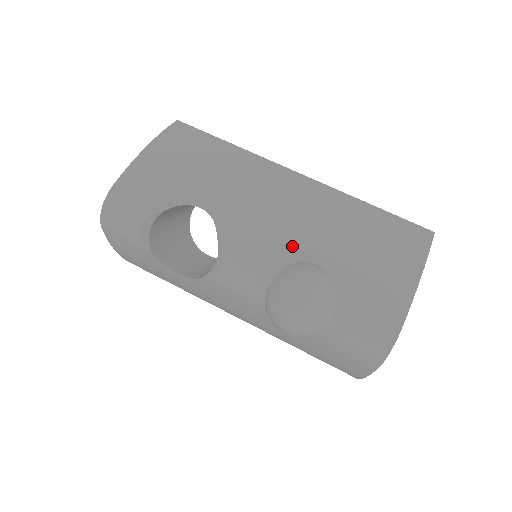
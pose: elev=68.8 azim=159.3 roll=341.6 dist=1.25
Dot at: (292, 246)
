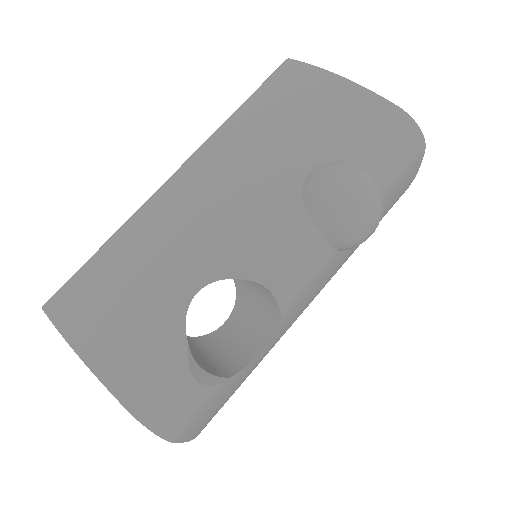
Dot at: (278, 195)
